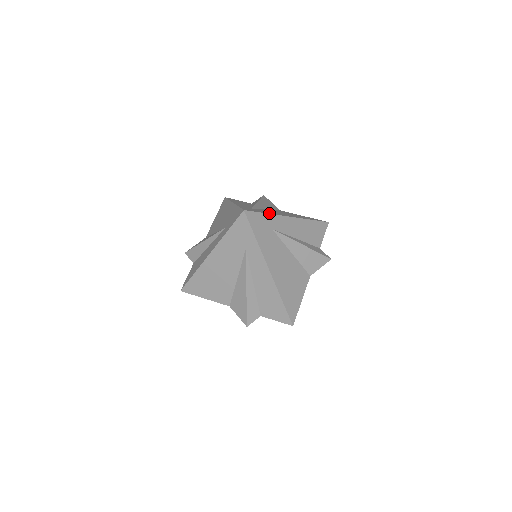
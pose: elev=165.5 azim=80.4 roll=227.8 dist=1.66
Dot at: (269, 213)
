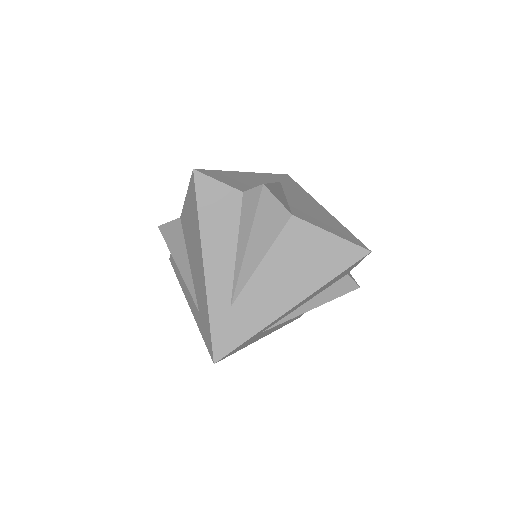
Dot at: (255, 331)
